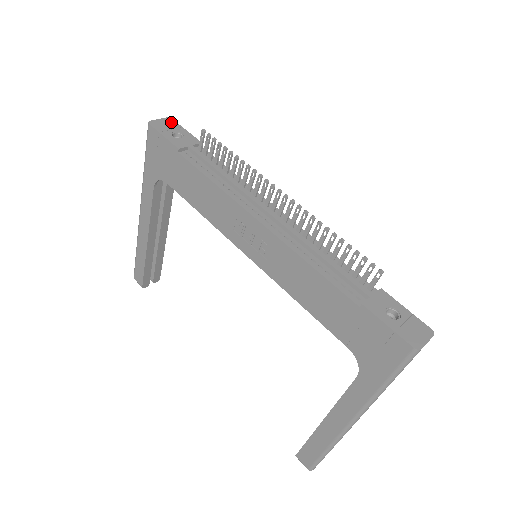
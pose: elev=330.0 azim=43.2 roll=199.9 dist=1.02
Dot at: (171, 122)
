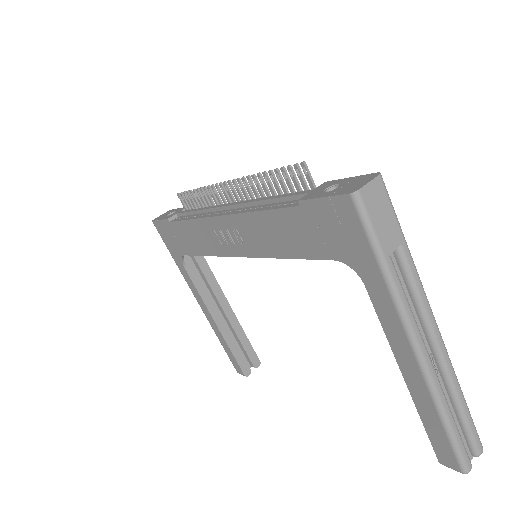
Dot at: (170, 211)
